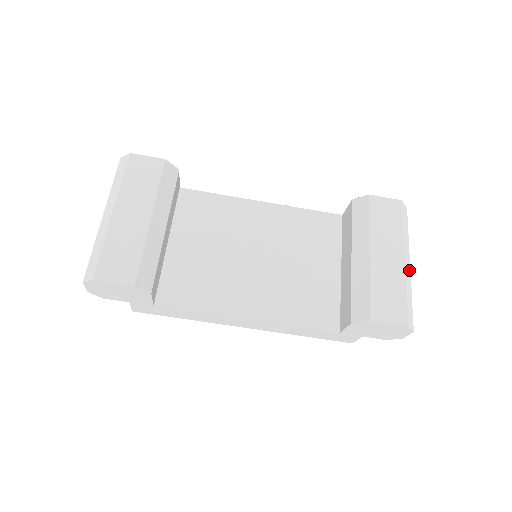
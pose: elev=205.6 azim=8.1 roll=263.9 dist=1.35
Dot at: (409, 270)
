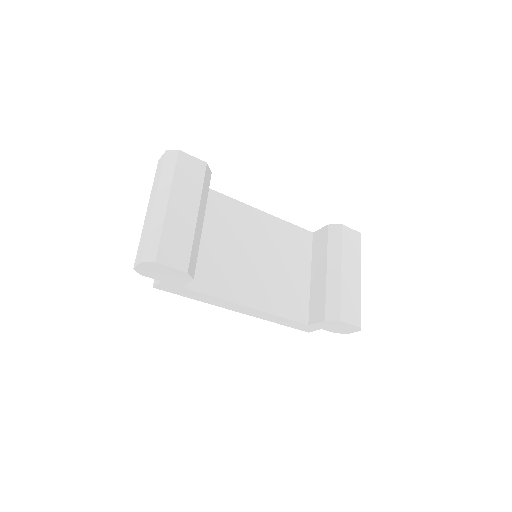
Dot at: occluded
